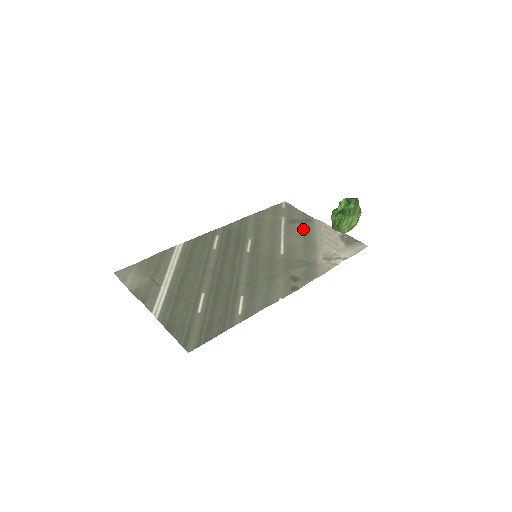
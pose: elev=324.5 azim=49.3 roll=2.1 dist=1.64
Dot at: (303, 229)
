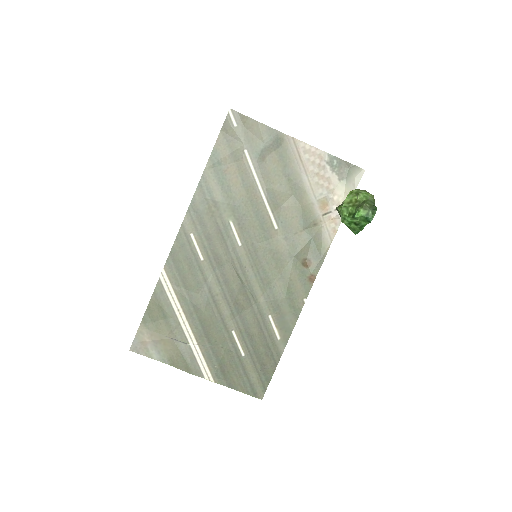
Dot at: (280, 166)
